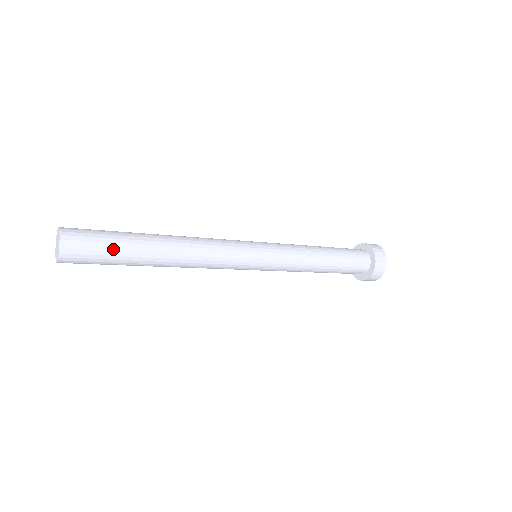
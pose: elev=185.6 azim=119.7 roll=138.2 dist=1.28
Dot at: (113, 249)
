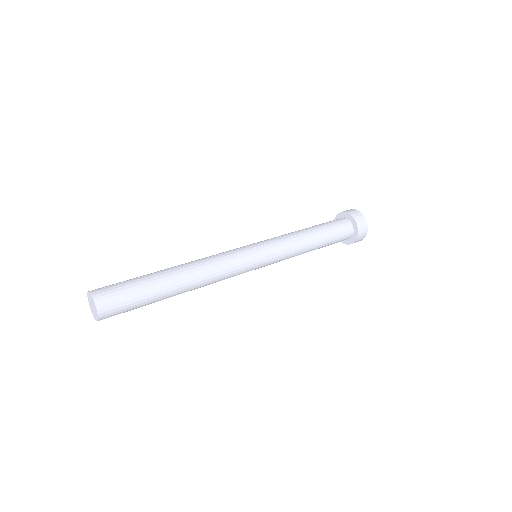
Dot at: (140, 306)
